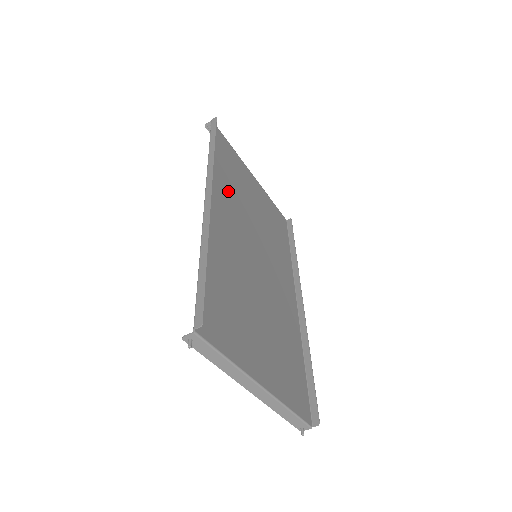
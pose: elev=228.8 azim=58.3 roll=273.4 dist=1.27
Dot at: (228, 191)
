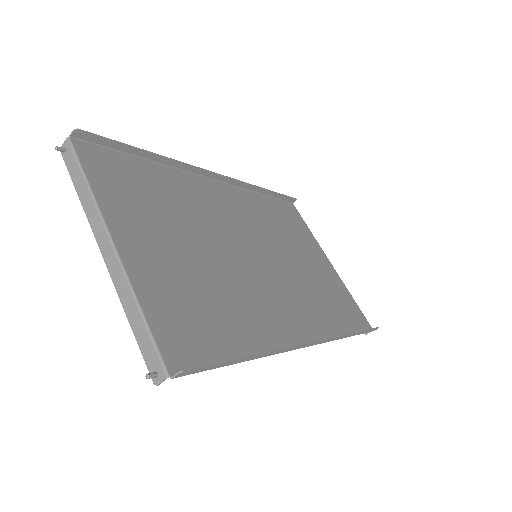
Dot at: (262, 216)
